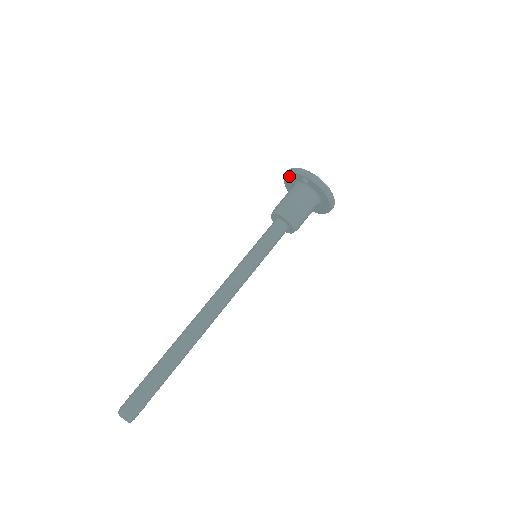
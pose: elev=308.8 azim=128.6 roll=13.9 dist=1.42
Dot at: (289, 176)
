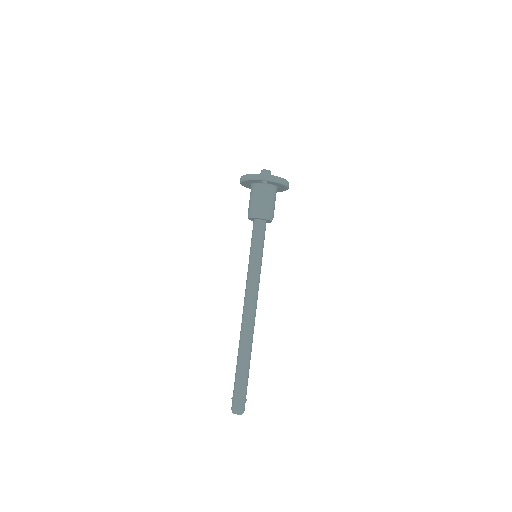
Dot at: (247, 181)
